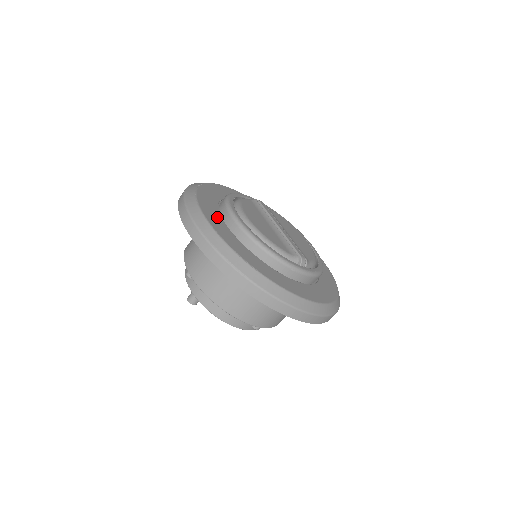
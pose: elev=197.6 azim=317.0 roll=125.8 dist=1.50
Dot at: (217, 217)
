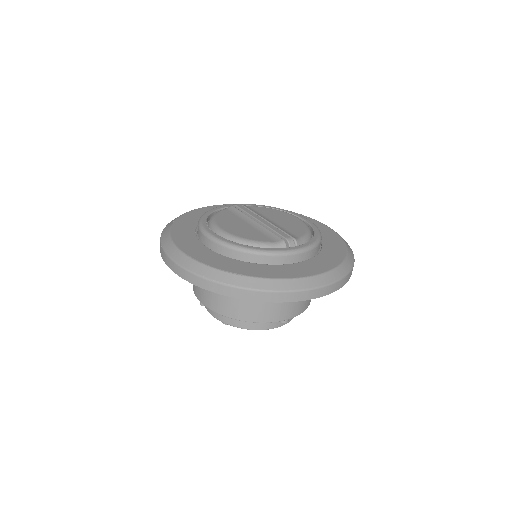
Dot at: (194, 243)
